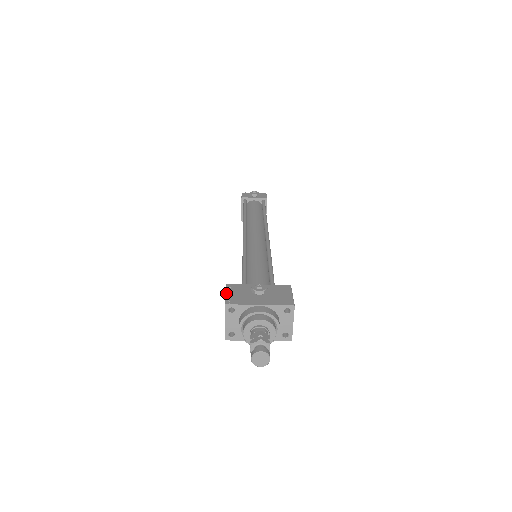
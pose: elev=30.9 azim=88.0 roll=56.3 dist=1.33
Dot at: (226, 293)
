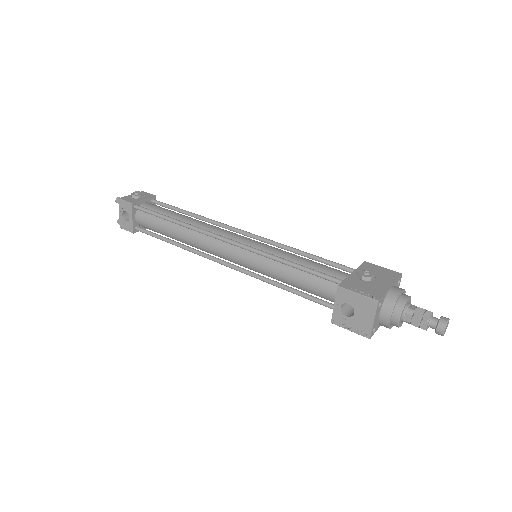
Dot at: (357, 292)
